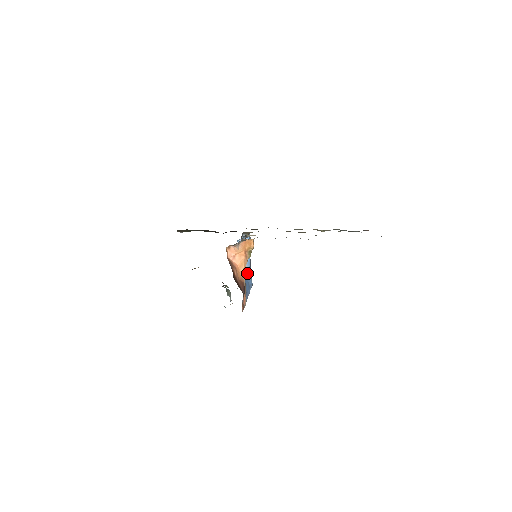
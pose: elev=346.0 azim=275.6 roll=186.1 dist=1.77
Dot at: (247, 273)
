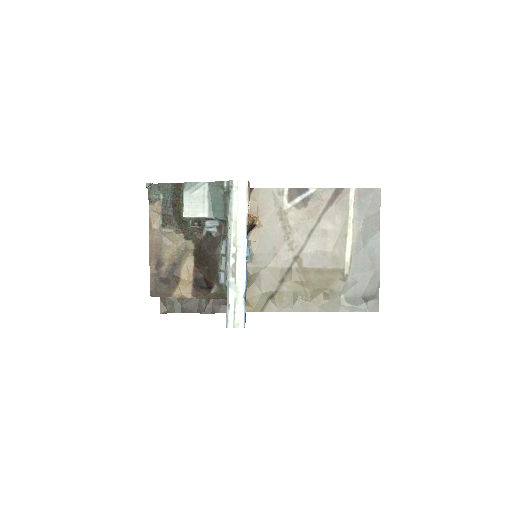
Dot at: occluded
